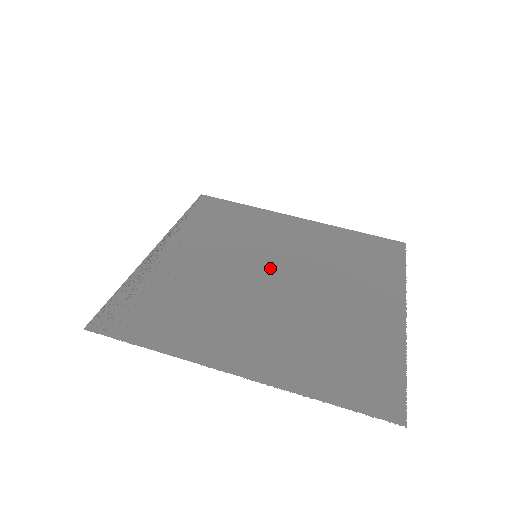
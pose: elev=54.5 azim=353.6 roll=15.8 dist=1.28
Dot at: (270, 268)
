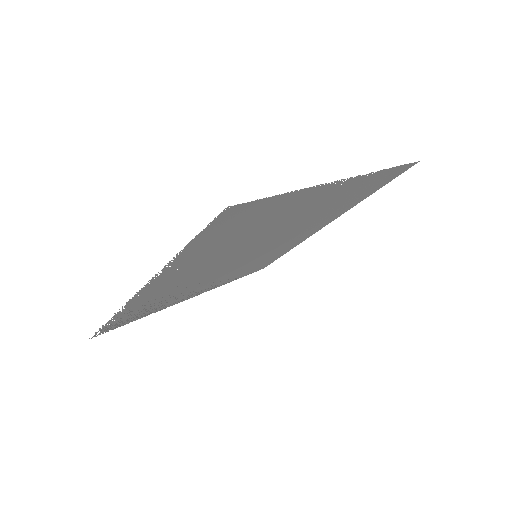
Dot at: (257, 251)
